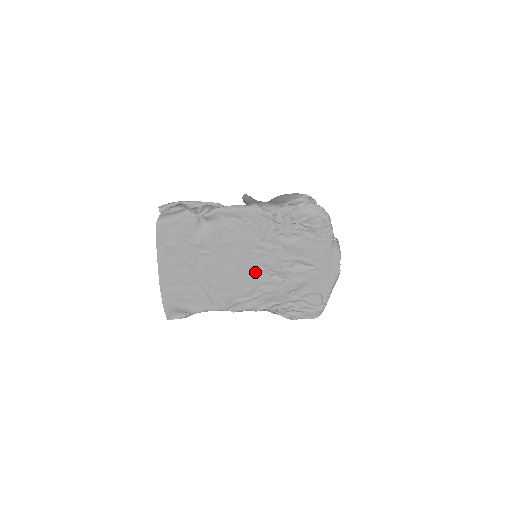
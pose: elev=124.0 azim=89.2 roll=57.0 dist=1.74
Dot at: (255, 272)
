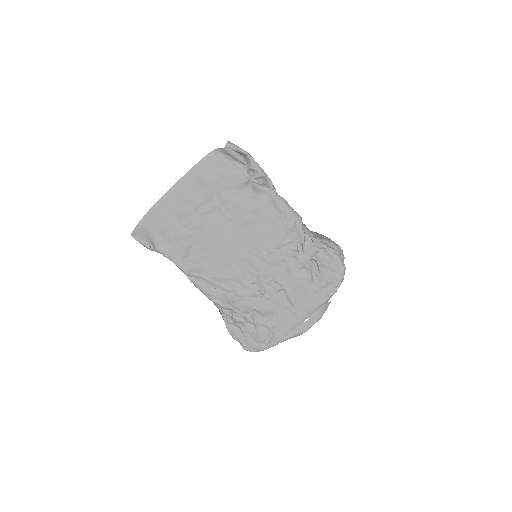
Dot at: (244, 267)
